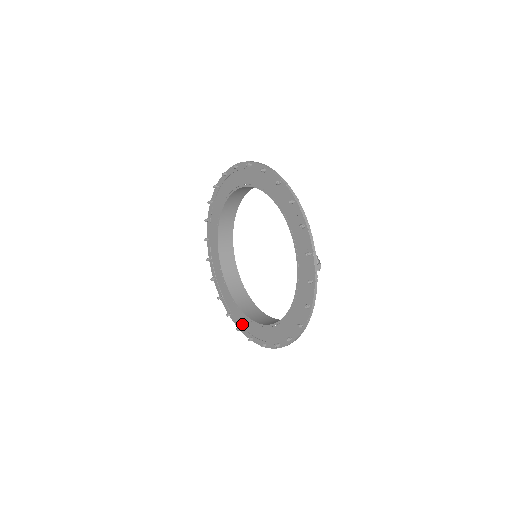
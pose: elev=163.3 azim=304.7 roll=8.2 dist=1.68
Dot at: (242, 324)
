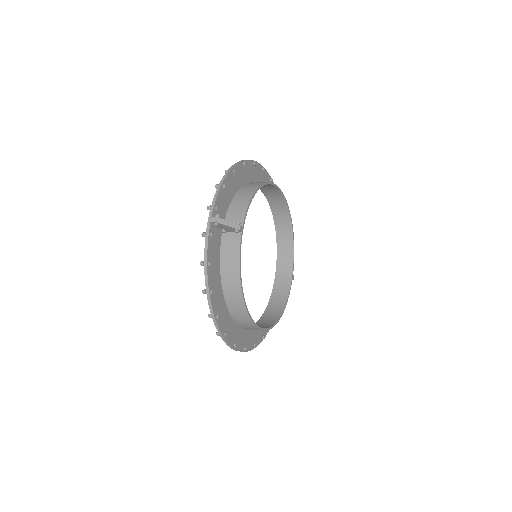
Dot at: (252, 339)
